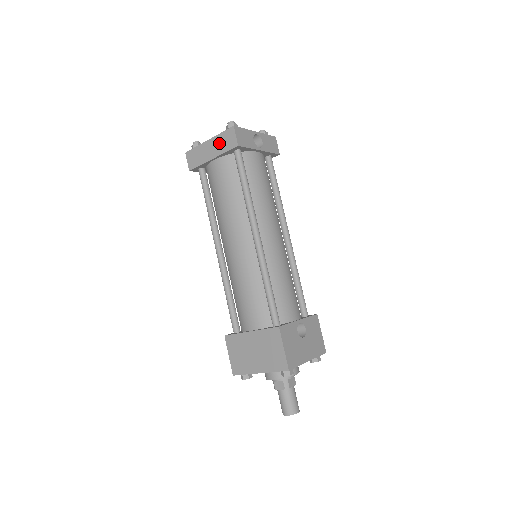
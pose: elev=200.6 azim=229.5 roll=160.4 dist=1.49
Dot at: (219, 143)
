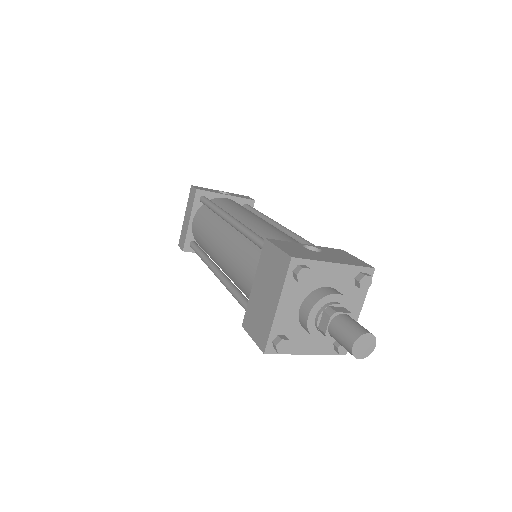
Dot at: (189, 206)
